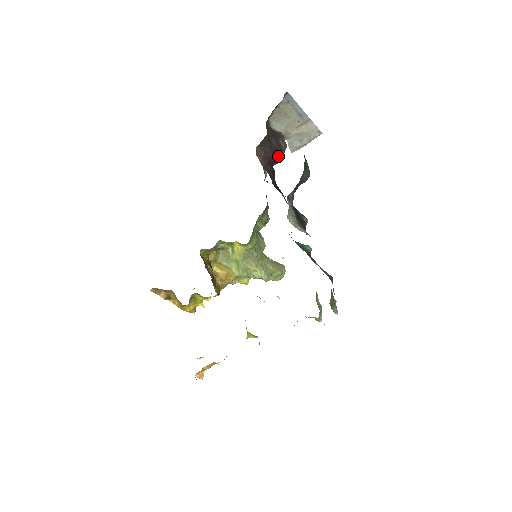
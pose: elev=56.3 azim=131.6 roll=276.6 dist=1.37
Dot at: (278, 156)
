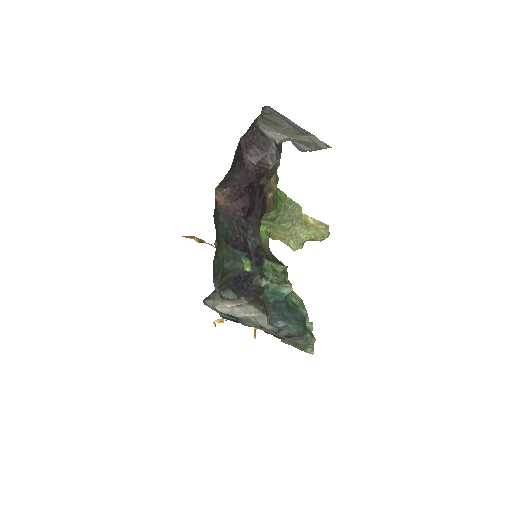
Dot at: (263, 177)
